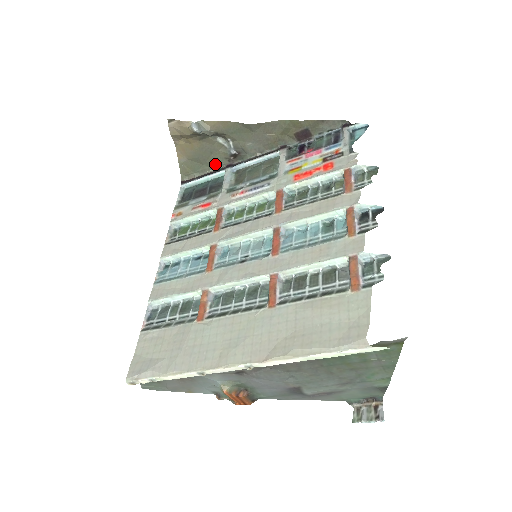
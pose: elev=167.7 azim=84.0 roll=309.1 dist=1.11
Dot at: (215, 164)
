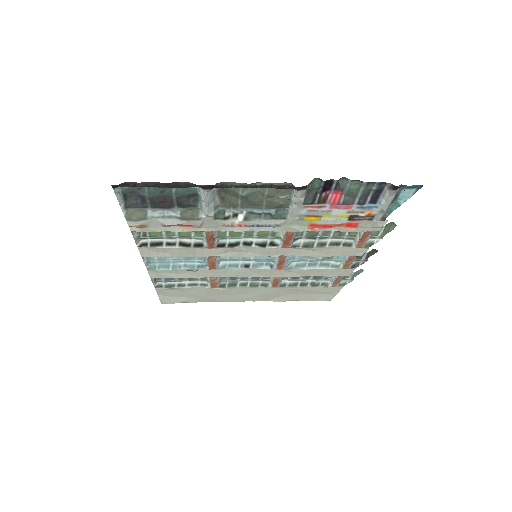
Dot at: occluded
